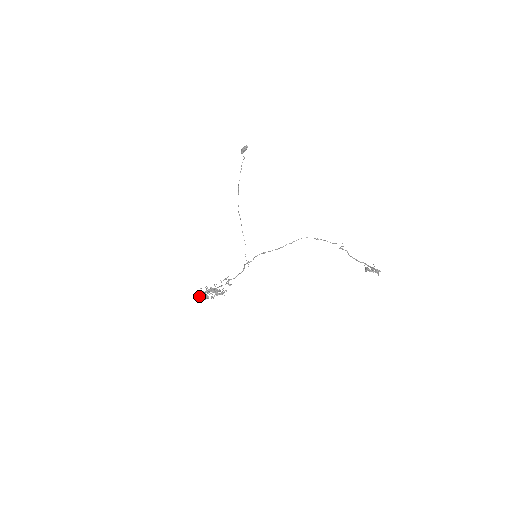
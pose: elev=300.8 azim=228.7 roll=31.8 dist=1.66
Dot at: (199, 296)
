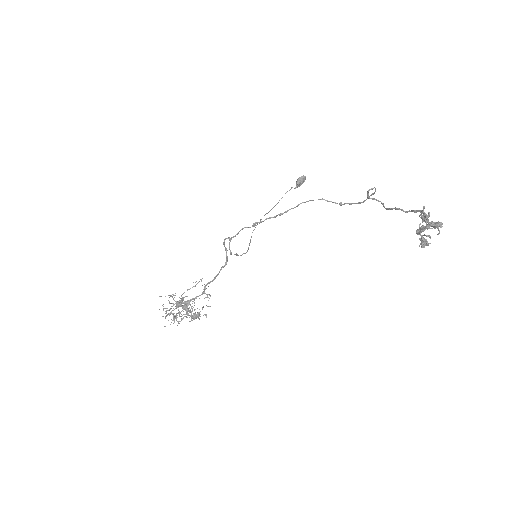
Dot at: (166, 315)
